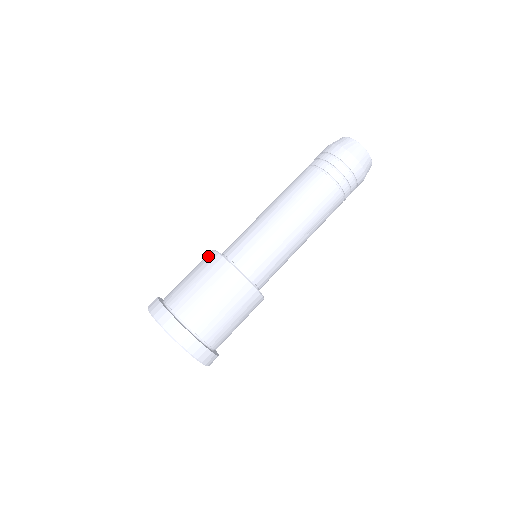
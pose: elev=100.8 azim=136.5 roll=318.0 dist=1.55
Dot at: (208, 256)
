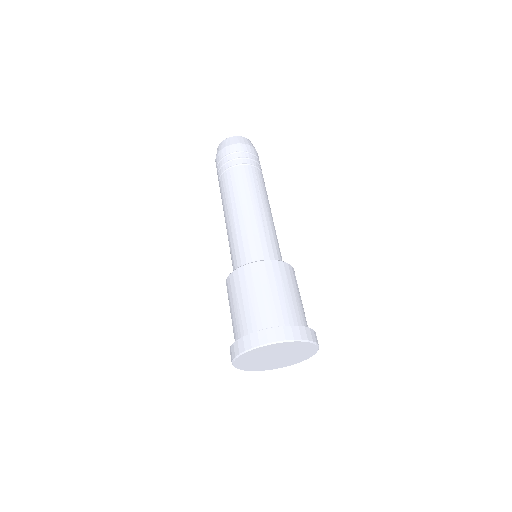
Dot at: (247, 272)
